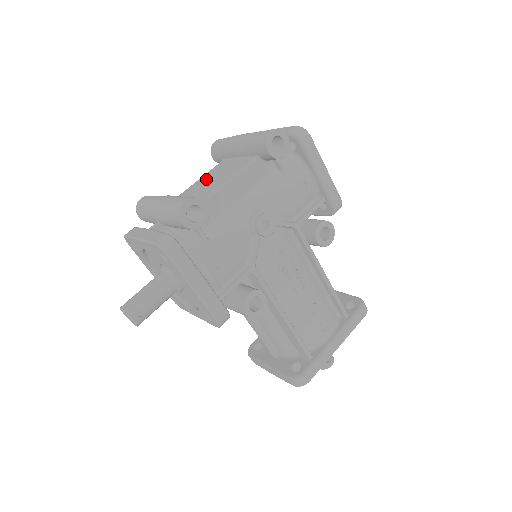
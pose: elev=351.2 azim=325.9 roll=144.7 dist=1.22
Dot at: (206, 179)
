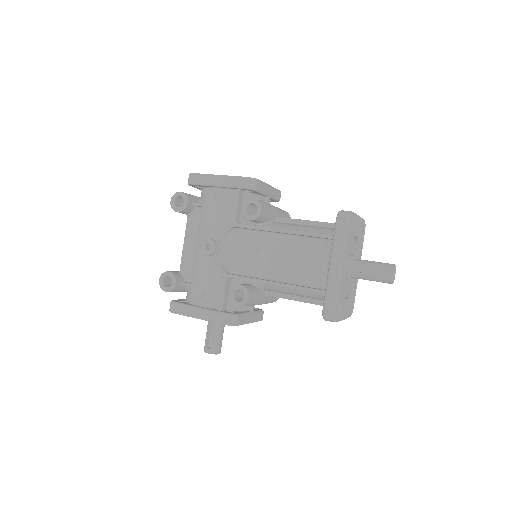
Dot at: occluded
